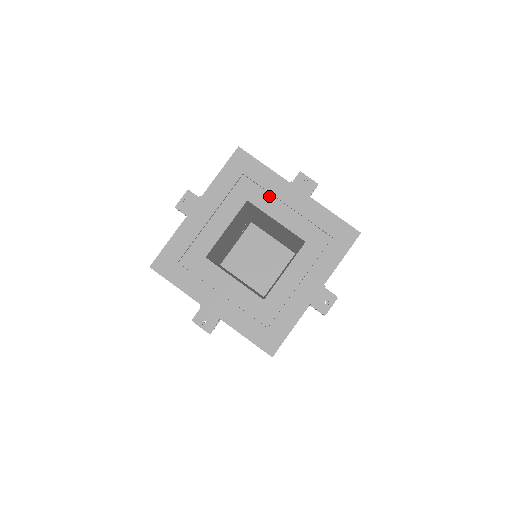
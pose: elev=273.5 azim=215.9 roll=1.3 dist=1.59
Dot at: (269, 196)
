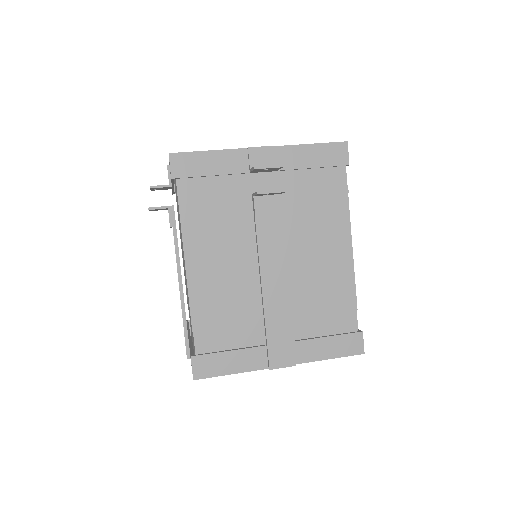
Dot at: occluded
